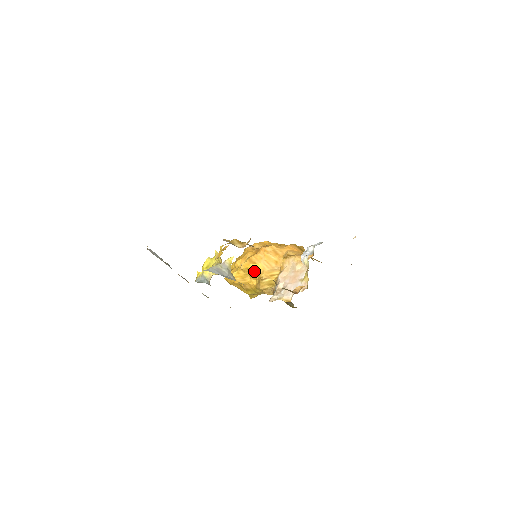
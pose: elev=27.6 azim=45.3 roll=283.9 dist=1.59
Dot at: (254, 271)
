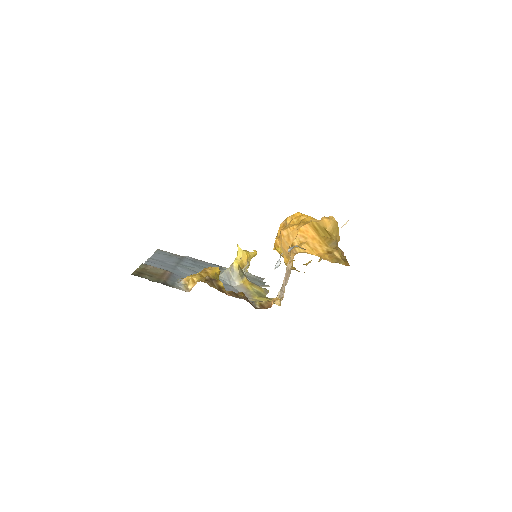
Dot at: occluded
